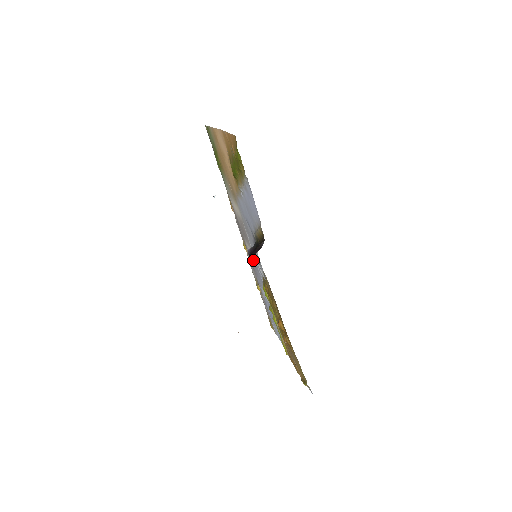
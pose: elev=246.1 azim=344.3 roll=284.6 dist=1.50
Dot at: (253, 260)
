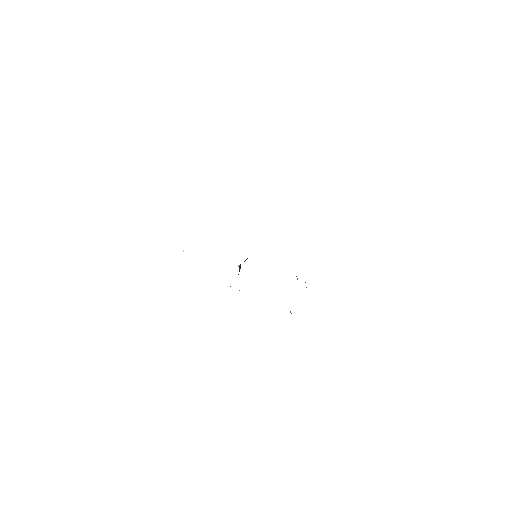
Dot at: occluded
